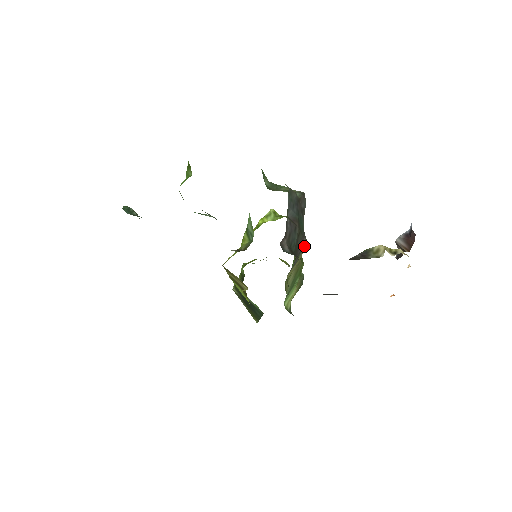
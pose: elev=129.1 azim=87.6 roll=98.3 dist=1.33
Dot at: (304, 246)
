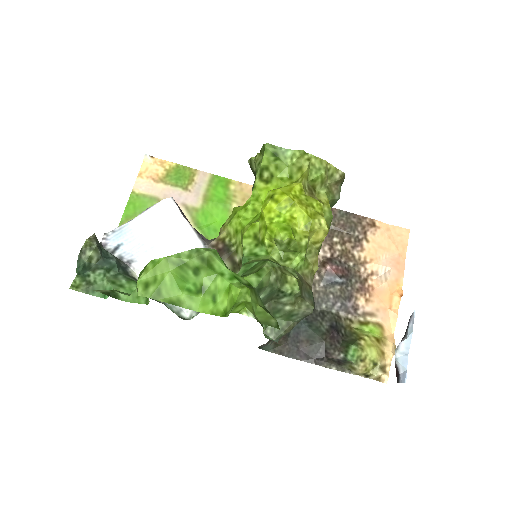
Dot at: occluded
